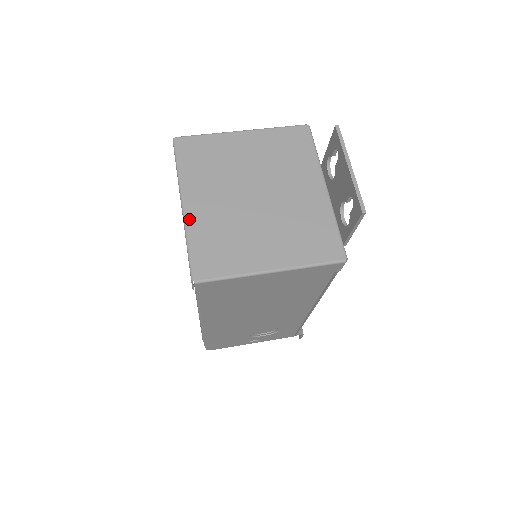
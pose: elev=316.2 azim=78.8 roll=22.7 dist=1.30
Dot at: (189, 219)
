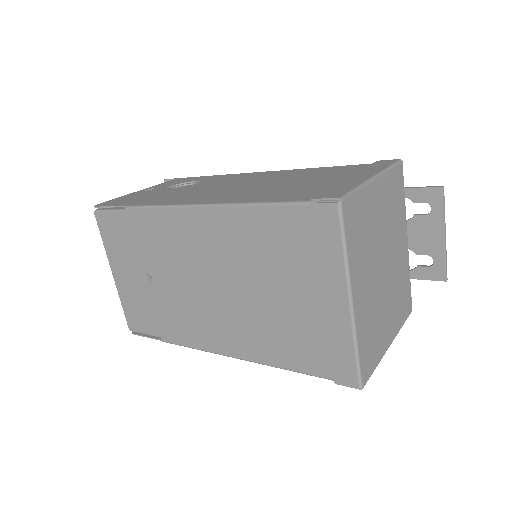
Dot at: (357, 319)
